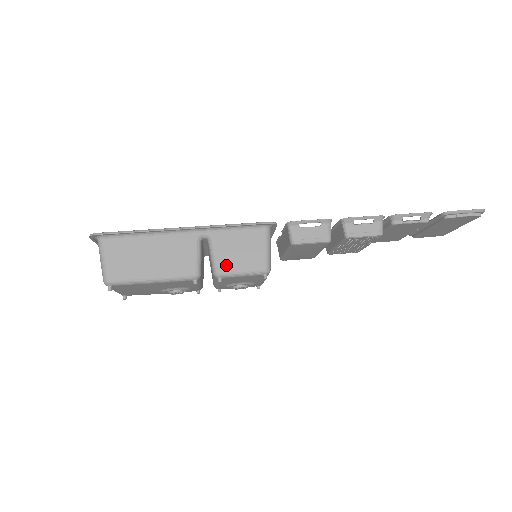
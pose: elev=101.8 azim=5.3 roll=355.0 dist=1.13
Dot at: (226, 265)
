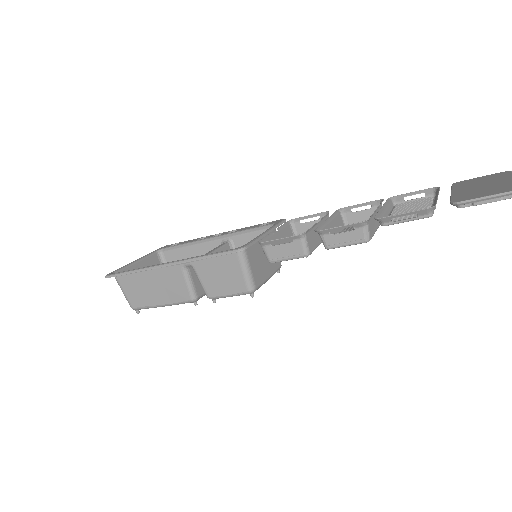
Dot at: (213, 290)
